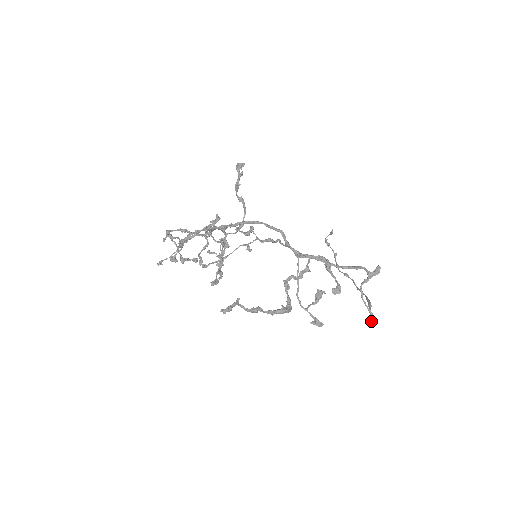
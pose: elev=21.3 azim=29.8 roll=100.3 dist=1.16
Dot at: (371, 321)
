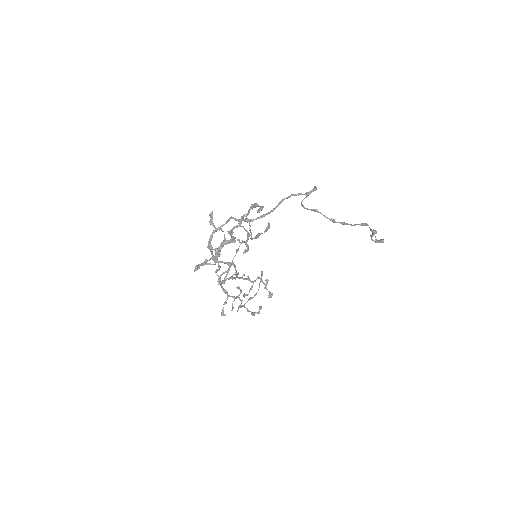
Dot at: (342, 222)
